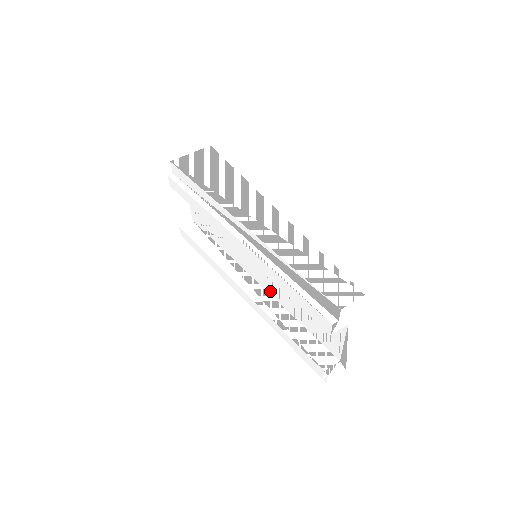
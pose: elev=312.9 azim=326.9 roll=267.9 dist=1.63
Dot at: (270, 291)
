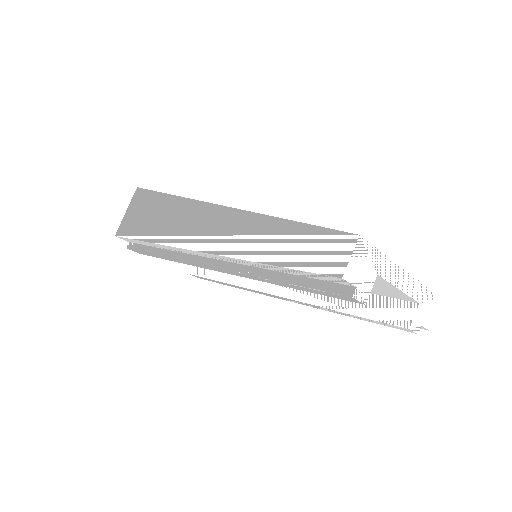
Dot at: occluded
